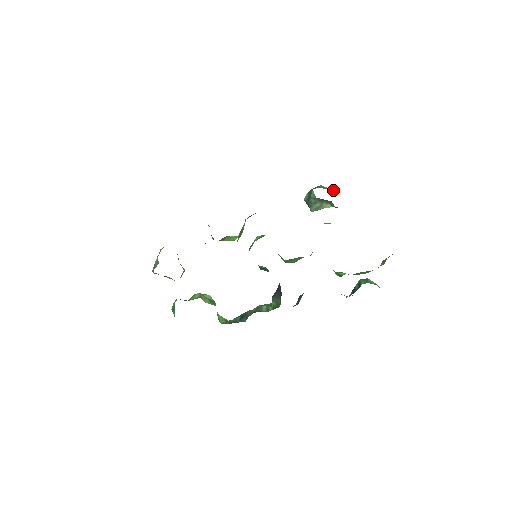
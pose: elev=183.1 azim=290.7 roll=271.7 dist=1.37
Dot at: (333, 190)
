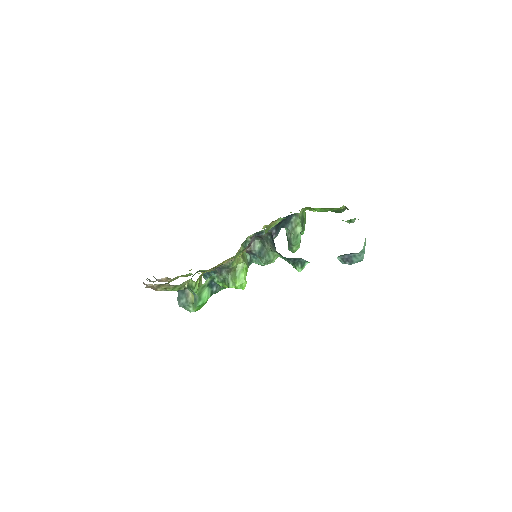
Dot at: occluded
